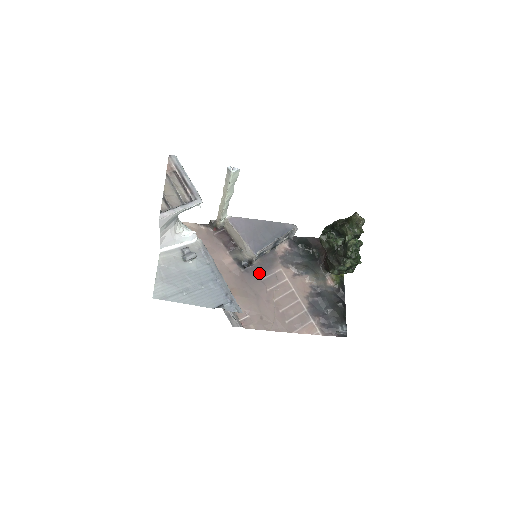
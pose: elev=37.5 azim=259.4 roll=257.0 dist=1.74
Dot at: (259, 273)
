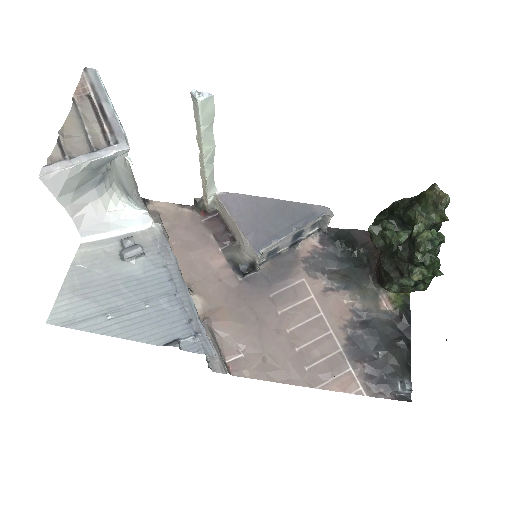
Dot at: (267, 284)
